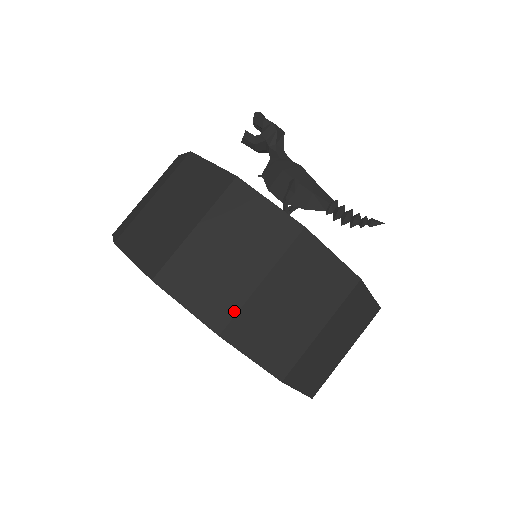
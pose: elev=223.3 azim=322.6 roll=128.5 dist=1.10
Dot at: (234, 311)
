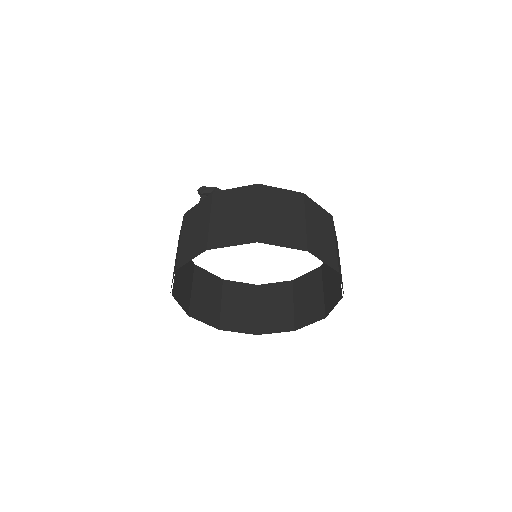
Dot at: (305, 238)
